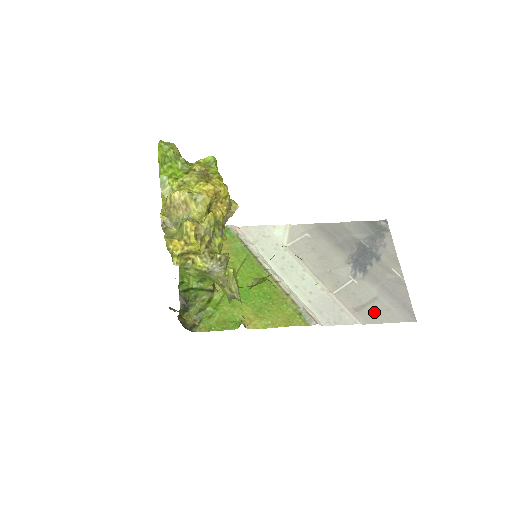
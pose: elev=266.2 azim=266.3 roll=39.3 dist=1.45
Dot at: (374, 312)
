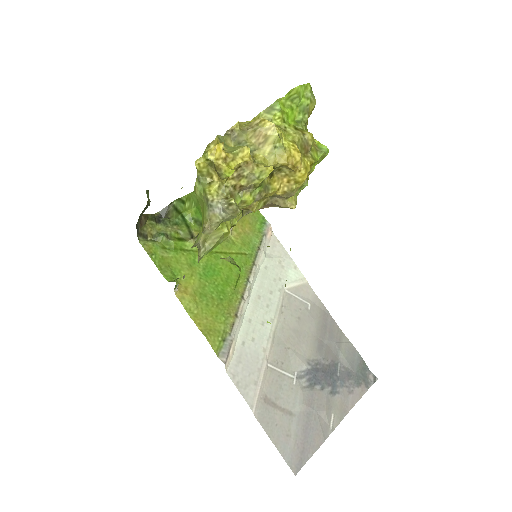
Dot at: (275, 420)
